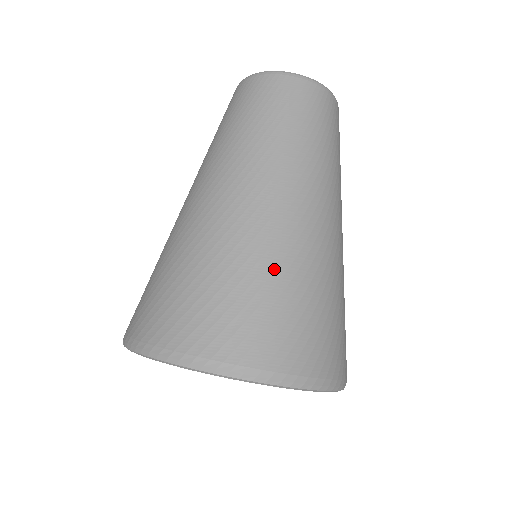
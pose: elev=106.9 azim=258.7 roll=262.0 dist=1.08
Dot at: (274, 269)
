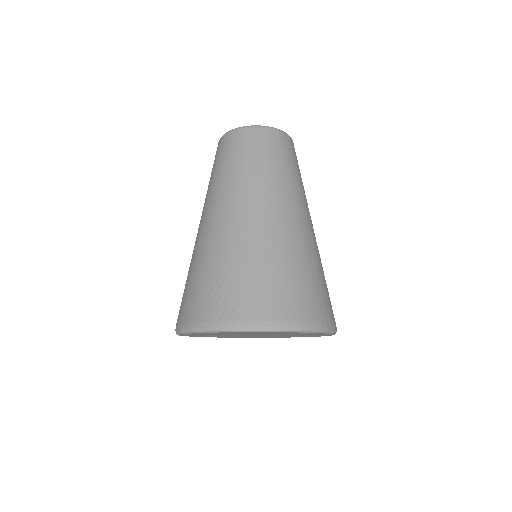
Dot at: (274, 257)
